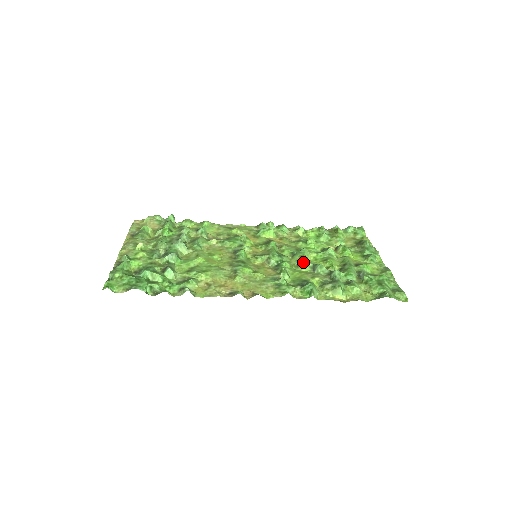
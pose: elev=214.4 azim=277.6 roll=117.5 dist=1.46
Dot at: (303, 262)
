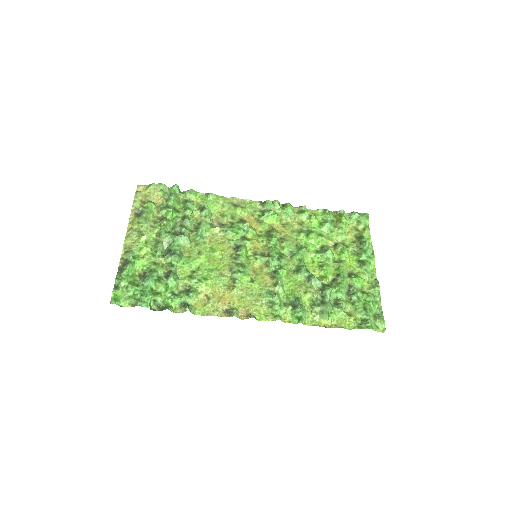
Dot at: (300, 271)
